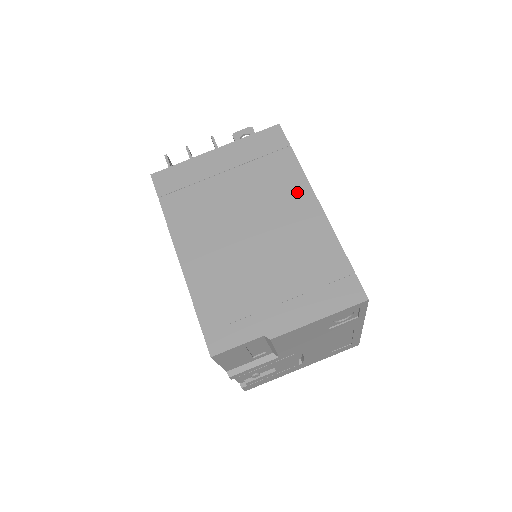
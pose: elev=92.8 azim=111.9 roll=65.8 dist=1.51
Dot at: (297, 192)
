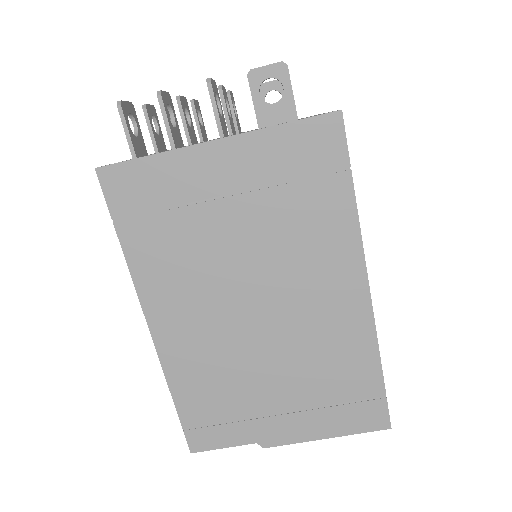
Dot at: (340, 263)
